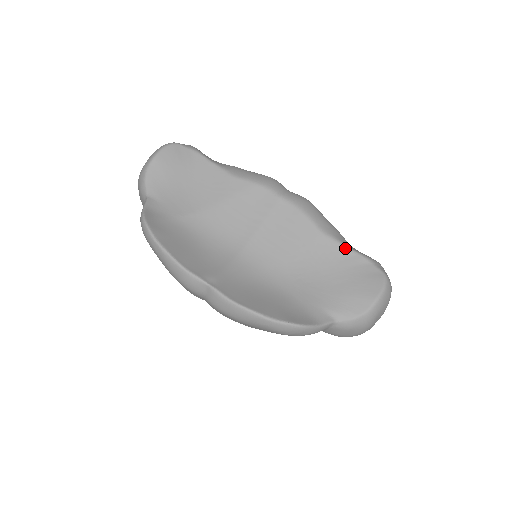
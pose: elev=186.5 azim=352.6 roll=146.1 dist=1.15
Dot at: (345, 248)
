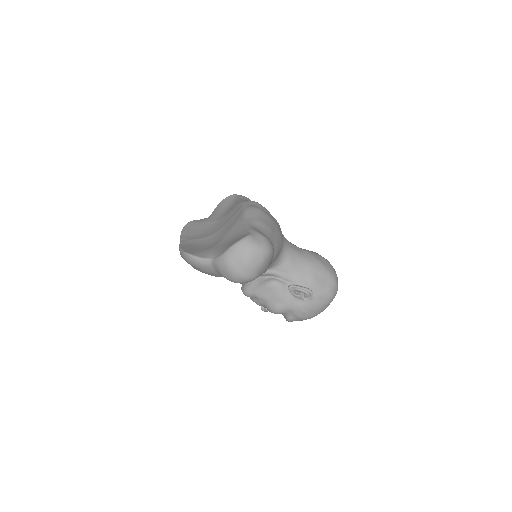
Dot at: (246, 226)
